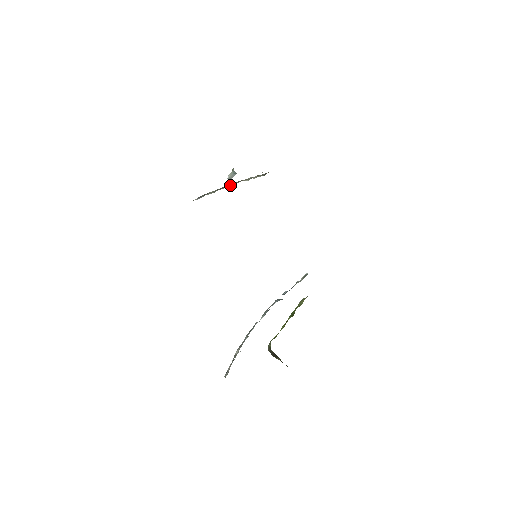
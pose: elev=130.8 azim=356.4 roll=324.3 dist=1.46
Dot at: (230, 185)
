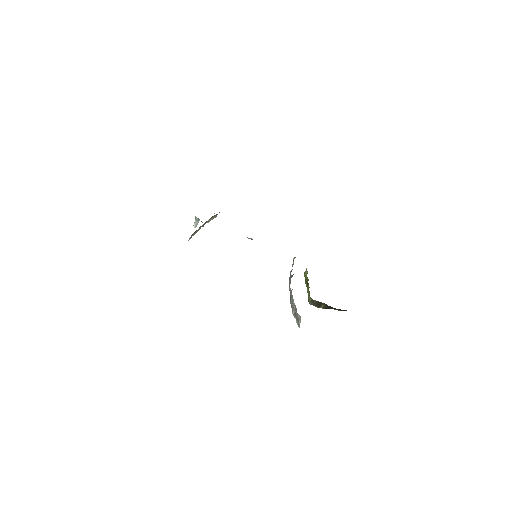
Dot at: occluded
